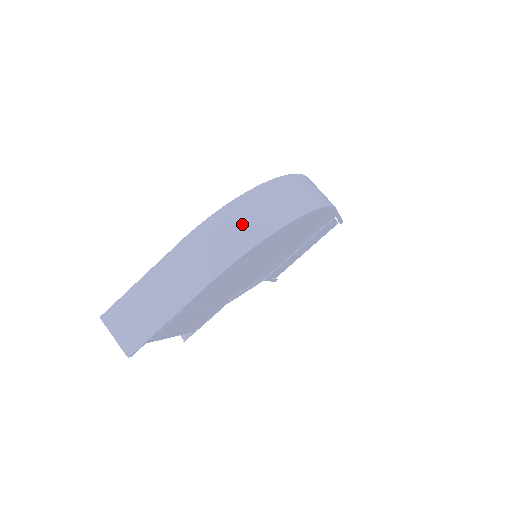
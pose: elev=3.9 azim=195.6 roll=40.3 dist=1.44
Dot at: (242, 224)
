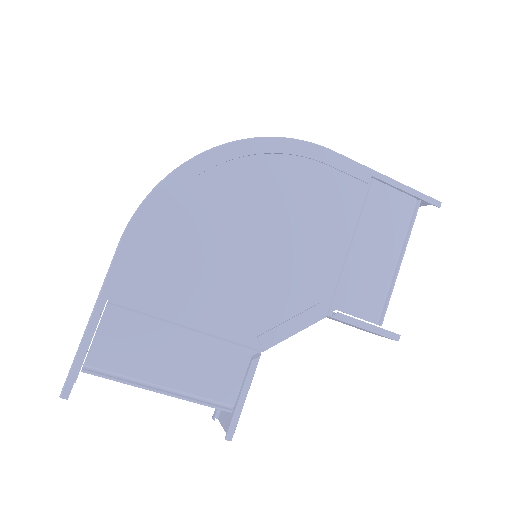
Dot at: occluded
